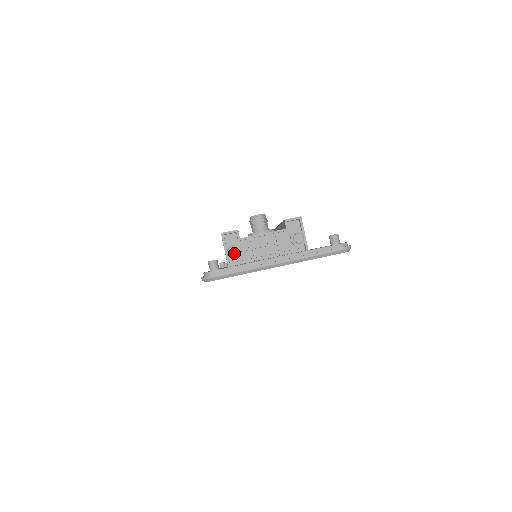
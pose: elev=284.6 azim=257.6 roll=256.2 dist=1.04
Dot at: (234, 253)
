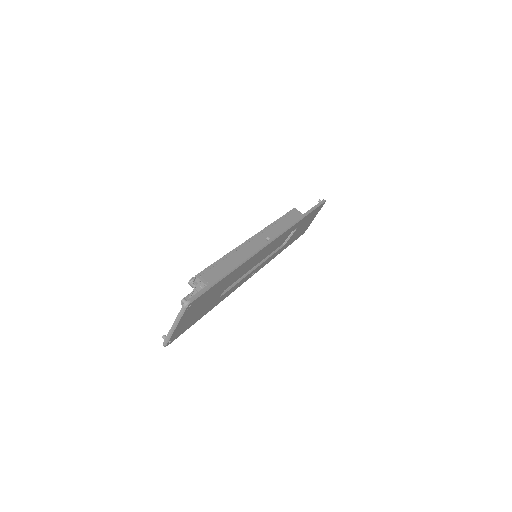
Dot at: occluded
